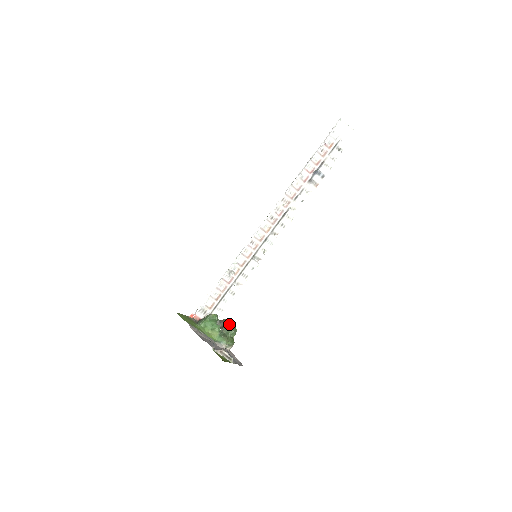
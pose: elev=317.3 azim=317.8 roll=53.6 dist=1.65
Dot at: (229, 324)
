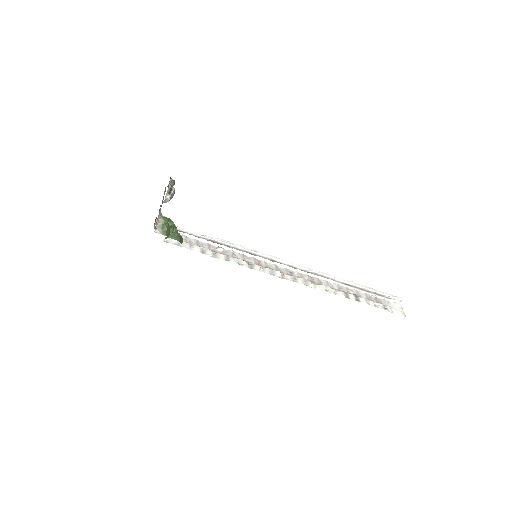
Dot at: occluded
